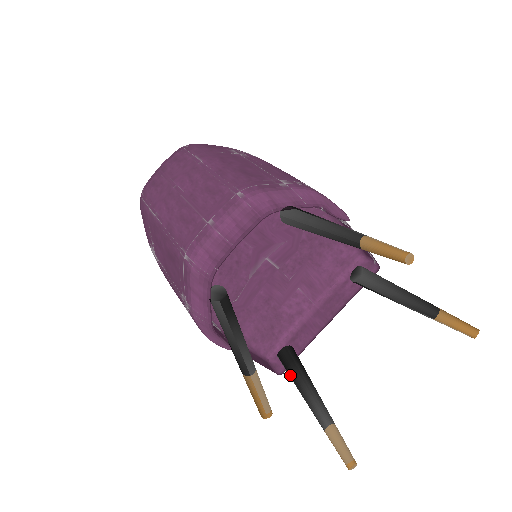
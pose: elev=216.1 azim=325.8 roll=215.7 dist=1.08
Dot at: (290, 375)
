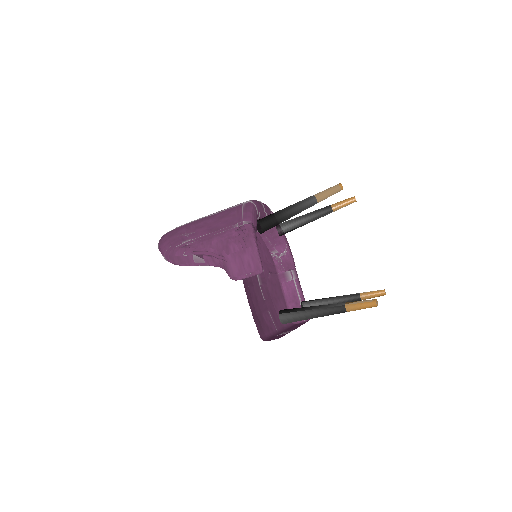
Dot at: (298, 310)
